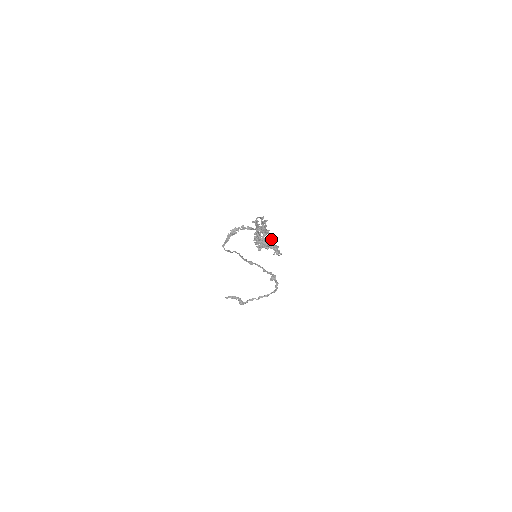
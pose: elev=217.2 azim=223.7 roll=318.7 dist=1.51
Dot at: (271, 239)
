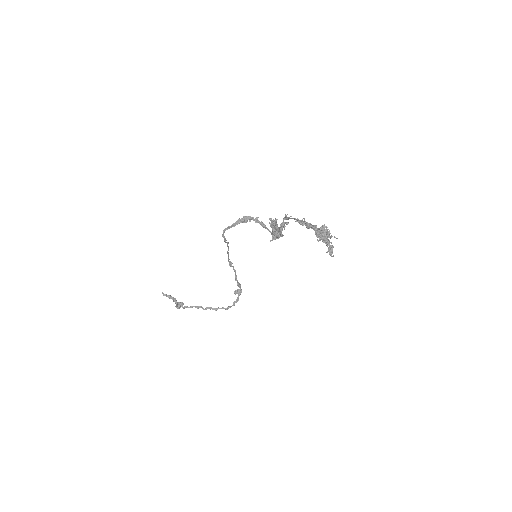
Dot at: (331, 235)
